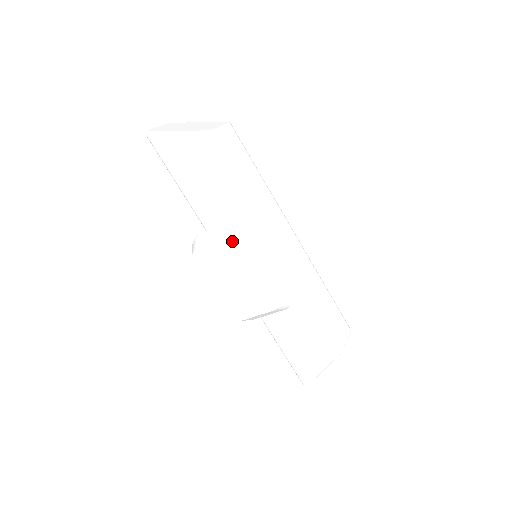
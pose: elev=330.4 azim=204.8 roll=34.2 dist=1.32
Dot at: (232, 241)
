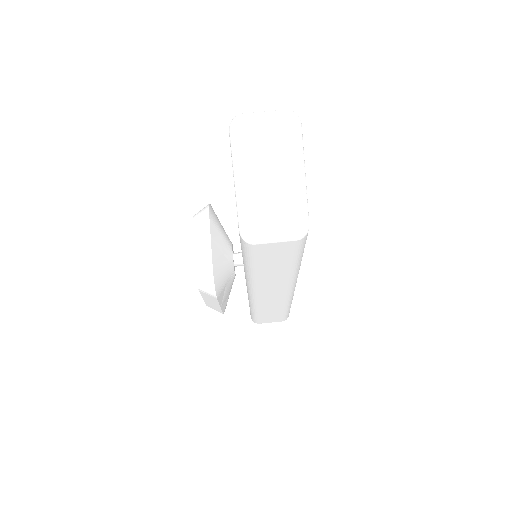
Dot at: occluded
